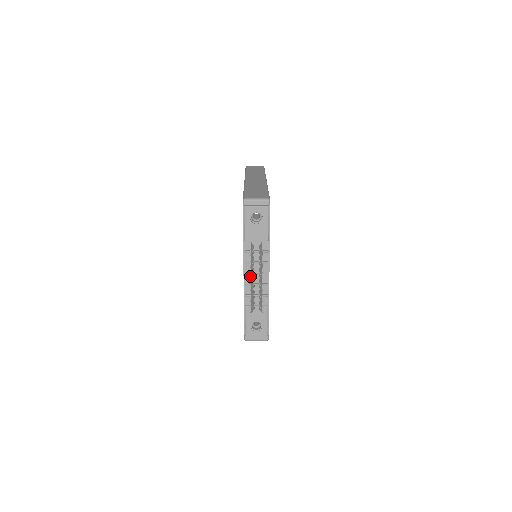
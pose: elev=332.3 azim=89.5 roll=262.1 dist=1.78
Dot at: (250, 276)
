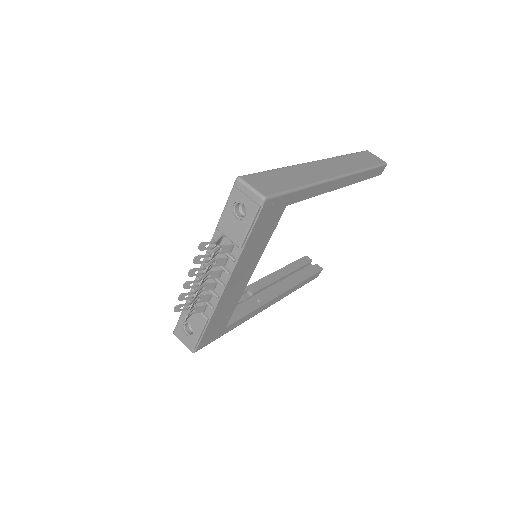
Dot at: (189, 272)
